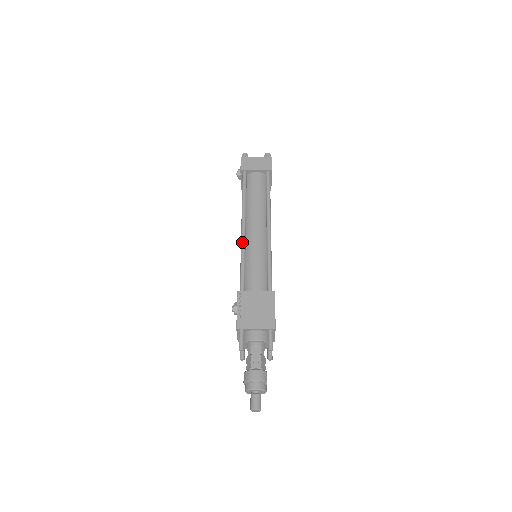
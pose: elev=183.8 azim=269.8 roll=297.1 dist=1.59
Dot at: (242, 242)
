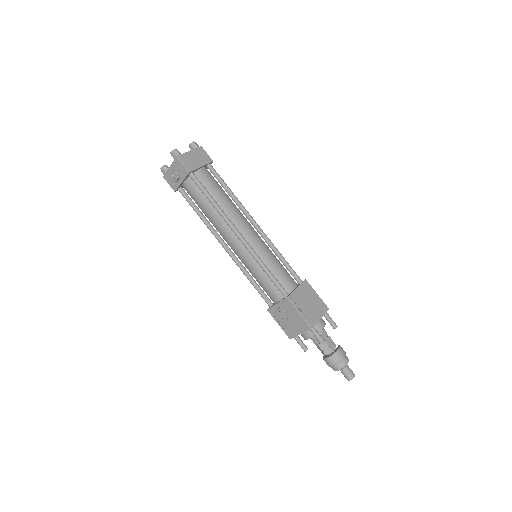
Dot at: (251, 250)
